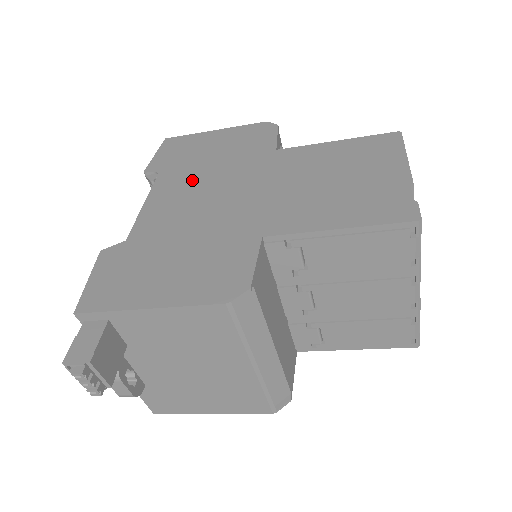
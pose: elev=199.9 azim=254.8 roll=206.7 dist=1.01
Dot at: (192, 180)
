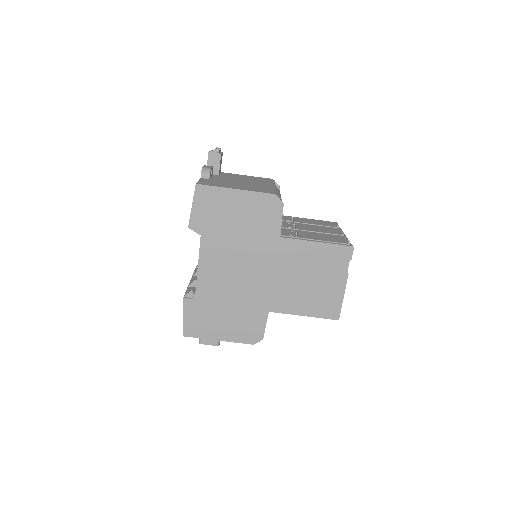
Dot at: occluded
